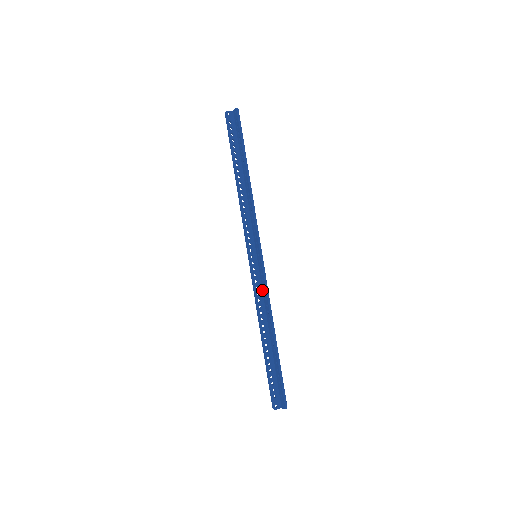
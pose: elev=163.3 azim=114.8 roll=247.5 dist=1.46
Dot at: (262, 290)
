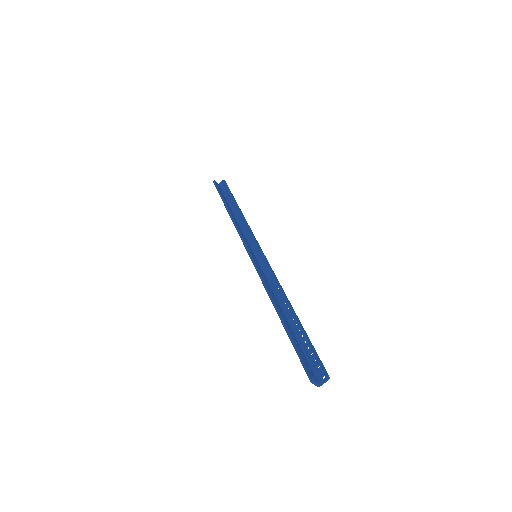
Dot at: (267, 280)
